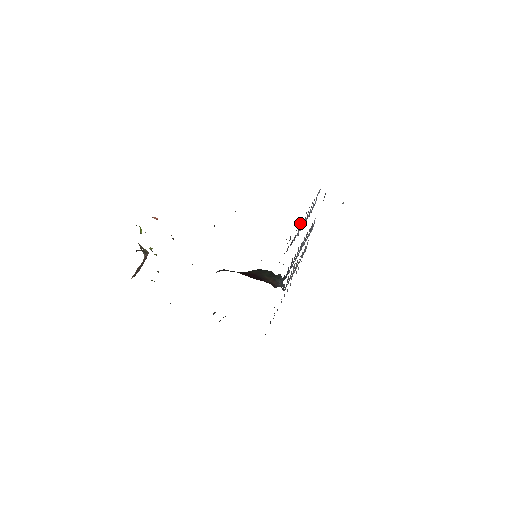
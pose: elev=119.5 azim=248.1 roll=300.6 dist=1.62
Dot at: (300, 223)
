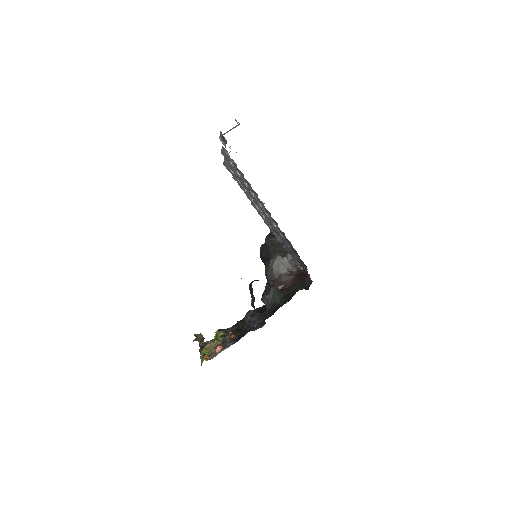
Dot at: occluded
